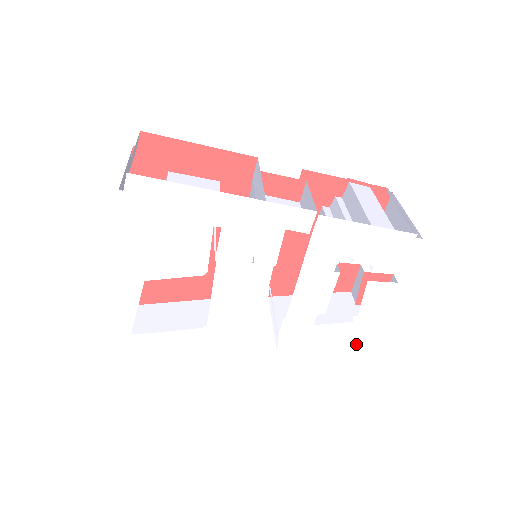
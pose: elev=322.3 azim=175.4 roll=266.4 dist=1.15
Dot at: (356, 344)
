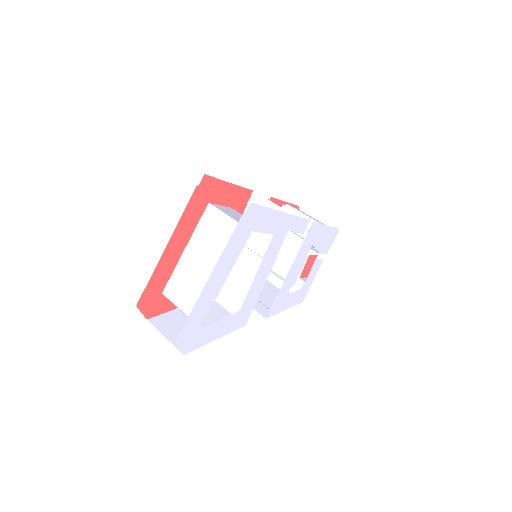
Dot at: occluded
